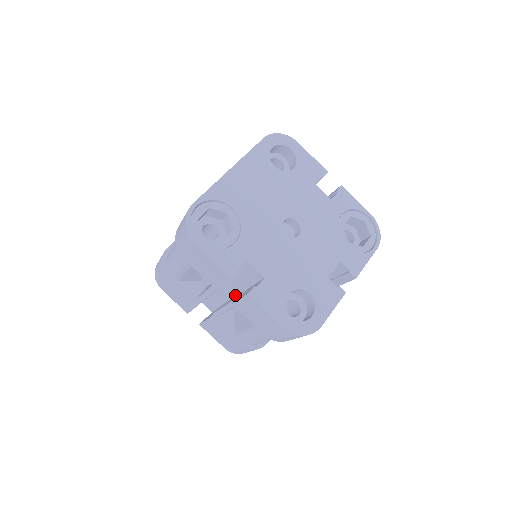
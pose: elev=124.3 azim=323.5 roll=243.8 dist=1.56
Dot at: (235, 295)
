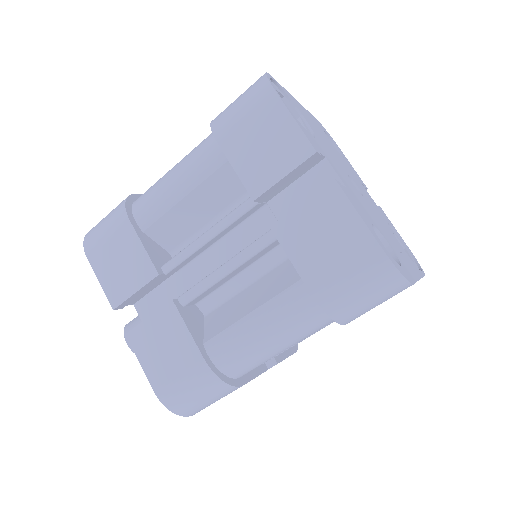
Dot at: occluded
